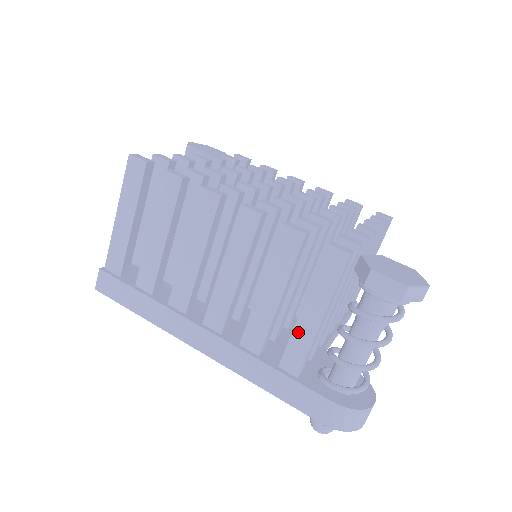
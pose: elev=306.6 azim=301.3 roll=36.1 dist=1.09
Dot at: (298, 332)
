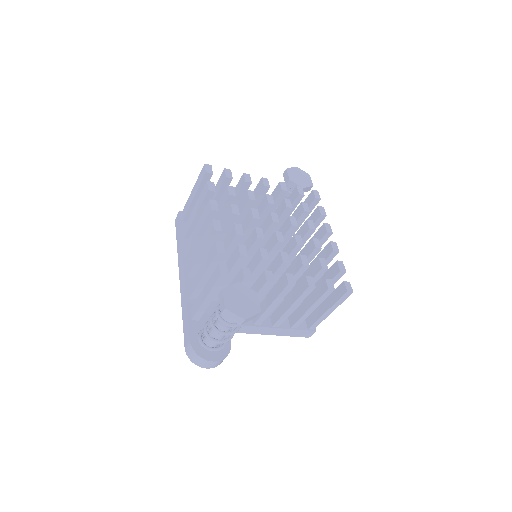
Dot at: (199, 298)
